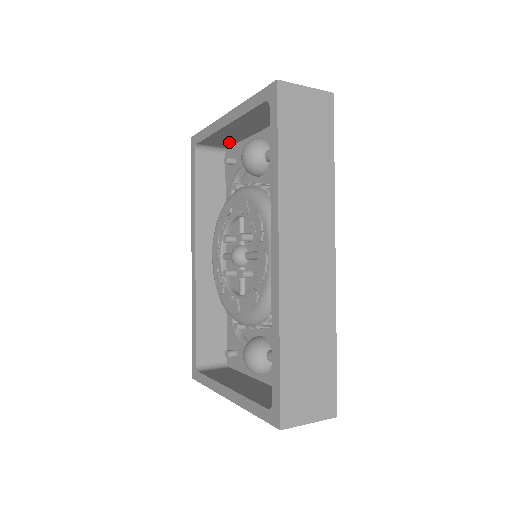
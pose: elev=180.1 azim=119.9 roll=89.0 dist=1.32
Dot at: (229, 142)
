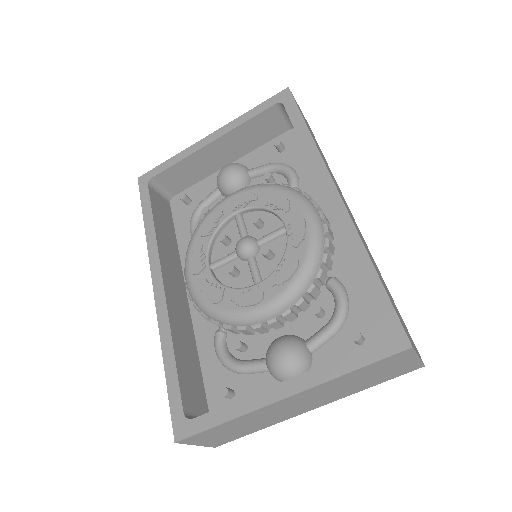
Dot at: (185, 182)
